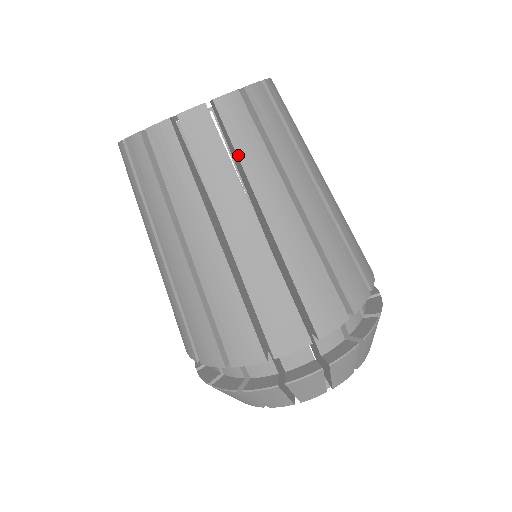
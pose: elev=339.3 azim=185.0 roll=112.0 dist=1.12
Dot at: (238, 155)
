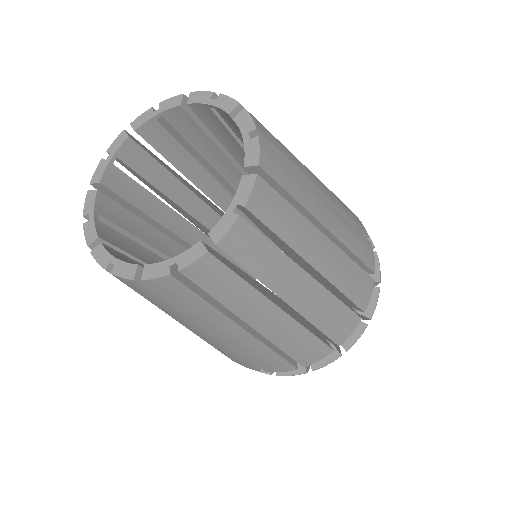
Dot at: (254, 275)
